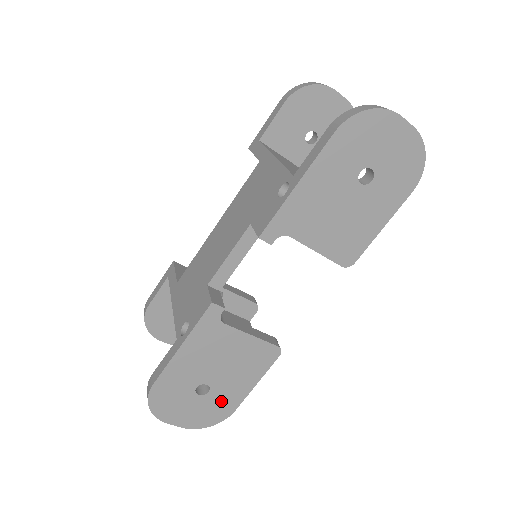
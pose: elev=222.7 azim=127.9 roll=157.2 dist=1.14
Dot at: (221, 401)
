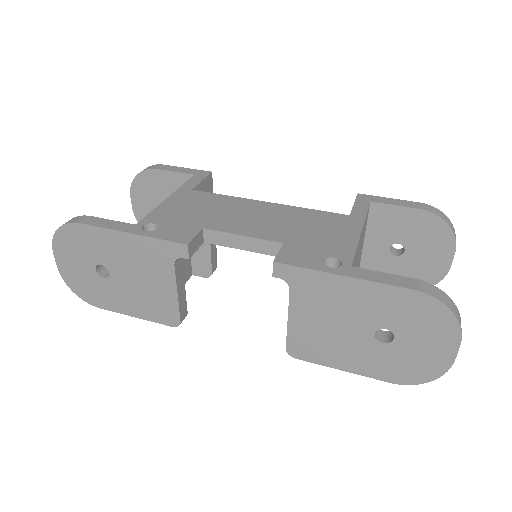
Dot at: (102, 292)
